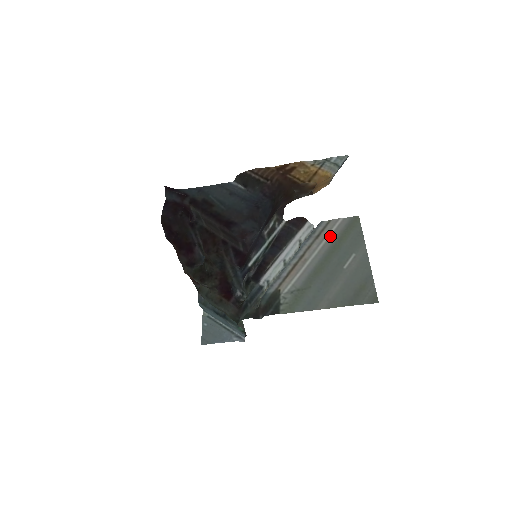
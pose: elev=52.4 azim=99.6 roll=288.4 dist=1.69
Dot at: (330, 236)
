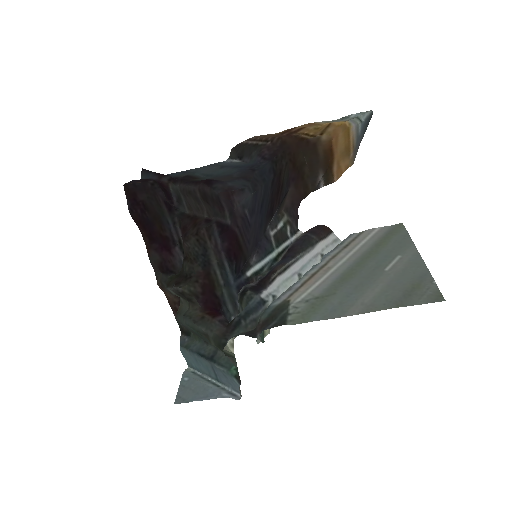
Dot at: (363, 244)
